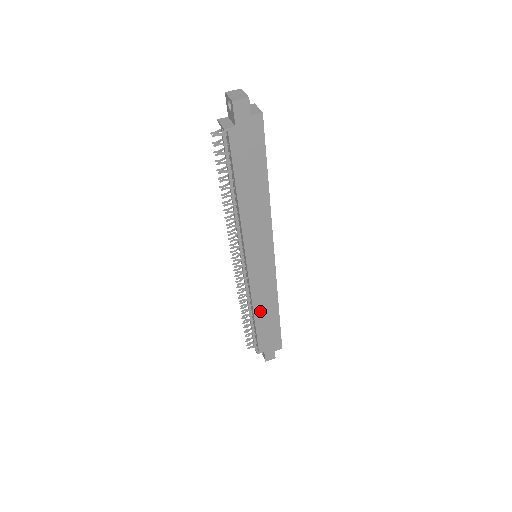
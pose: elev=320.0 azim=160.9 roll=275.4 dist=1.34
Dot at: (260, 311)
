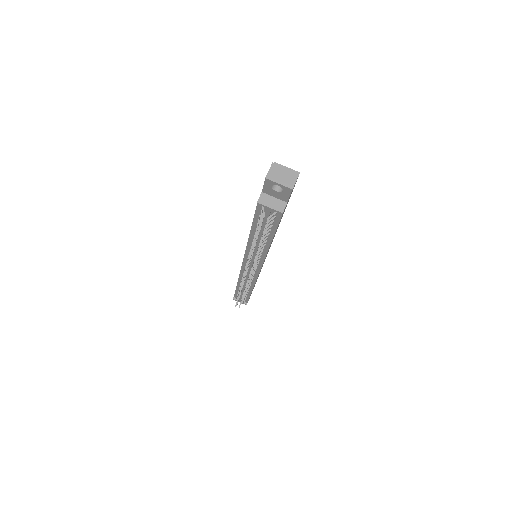
Dot at: occluded
